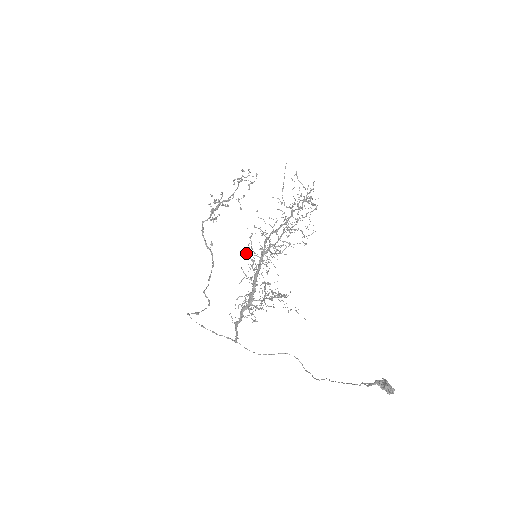
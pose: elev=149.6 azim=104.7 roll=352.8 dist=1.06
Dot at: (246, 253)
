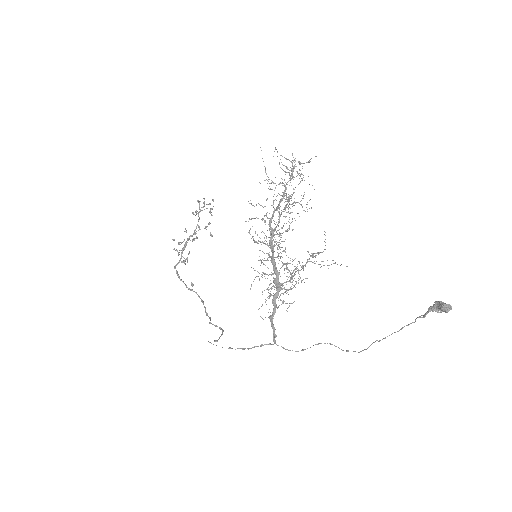
Dot at: occluded
